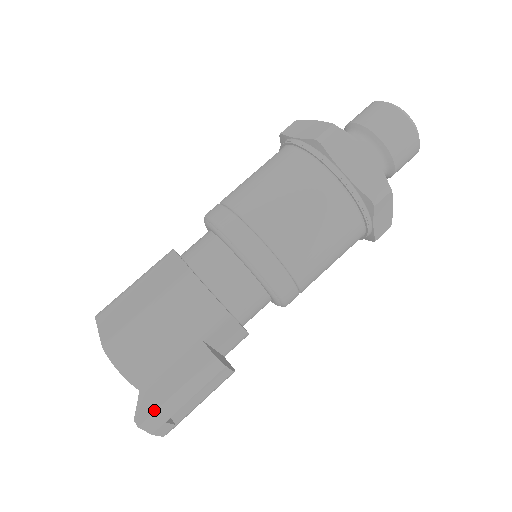
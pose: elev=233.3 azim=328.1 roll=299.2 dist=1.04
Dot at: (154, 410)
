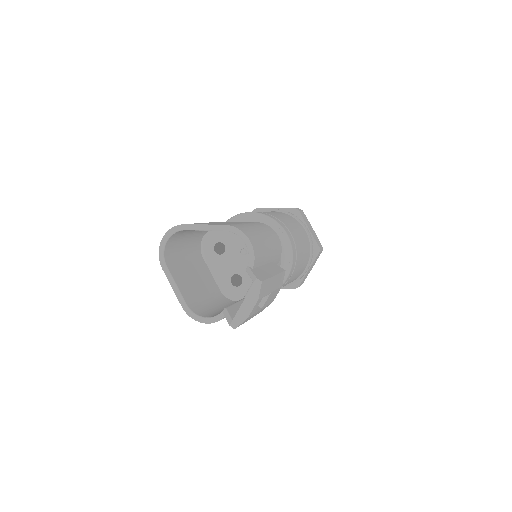
Dot at: (267, 278)
